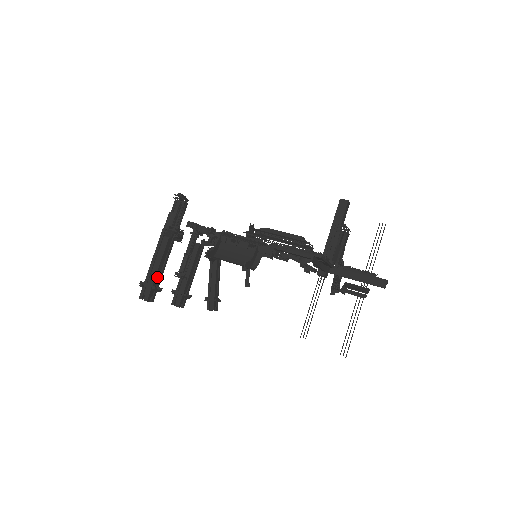
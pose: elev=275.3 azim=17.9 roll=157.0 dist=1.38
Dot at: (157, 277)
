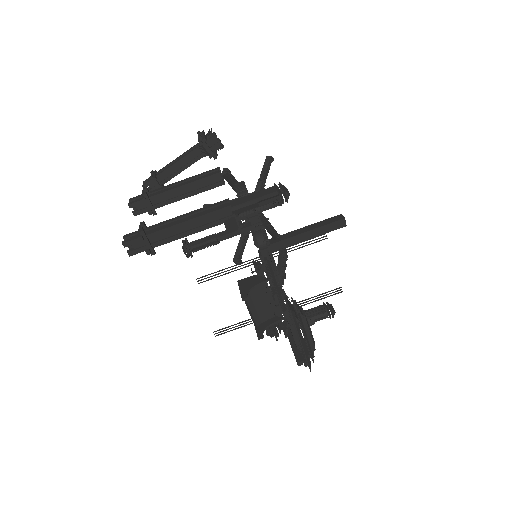
Dot at: (165, 238)
